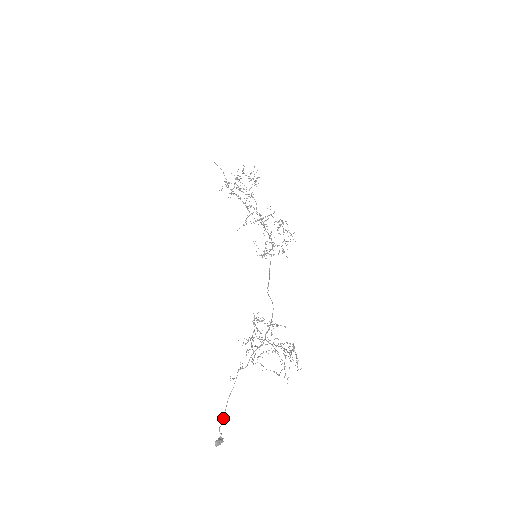
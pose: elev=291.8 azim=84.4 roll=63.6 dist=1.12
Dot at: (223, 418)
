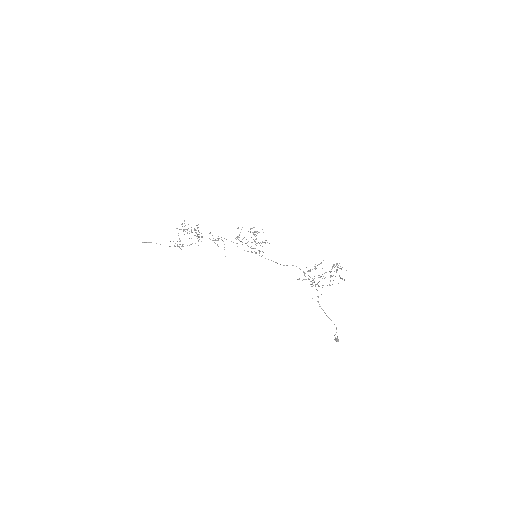
Dot at: occluded
